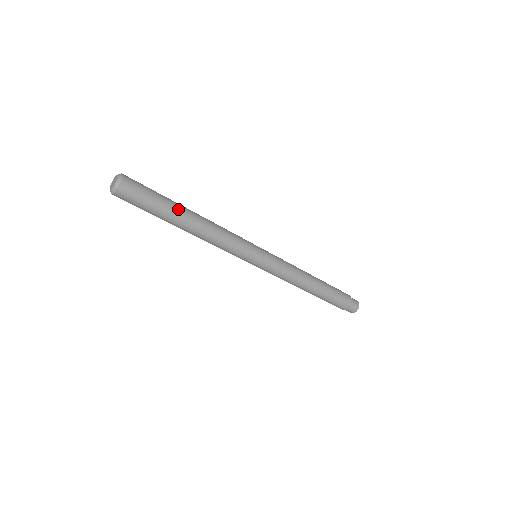
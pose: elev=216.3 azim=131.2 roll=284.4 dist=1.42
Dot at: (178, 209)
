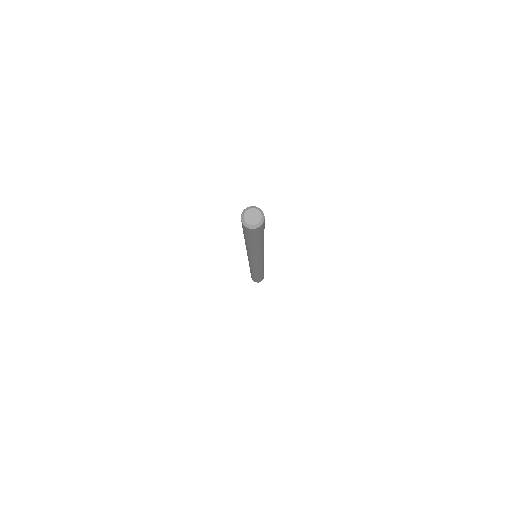
Dot at: (262, 240)
